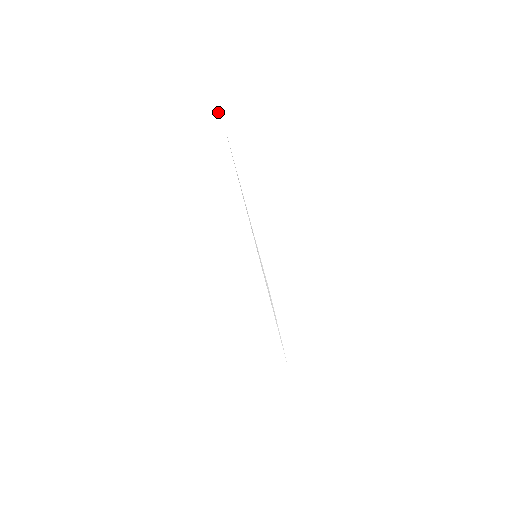
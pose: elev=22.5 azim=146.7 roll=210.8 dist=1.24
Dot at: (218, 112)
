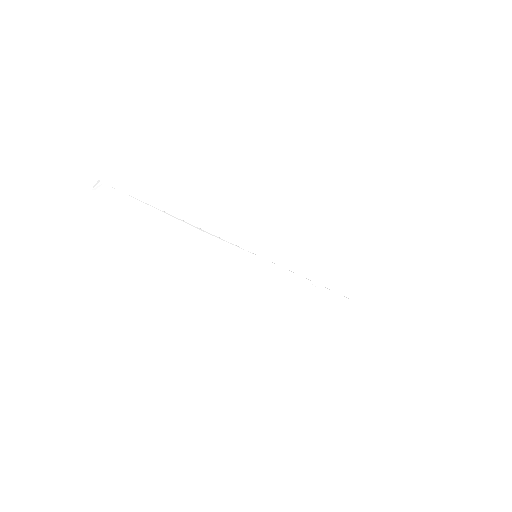
Dot at: (131, 198)
